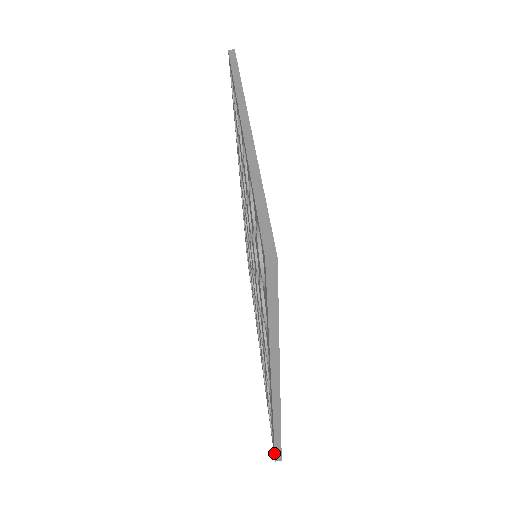
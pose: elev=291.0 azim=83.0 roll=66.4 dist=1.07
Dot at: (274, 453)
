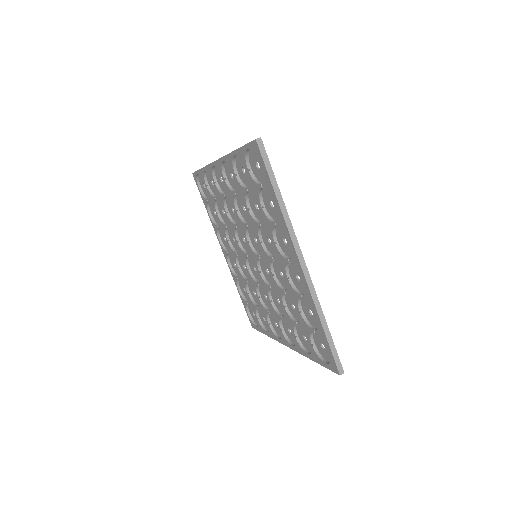
Dot at: (334, 363)
